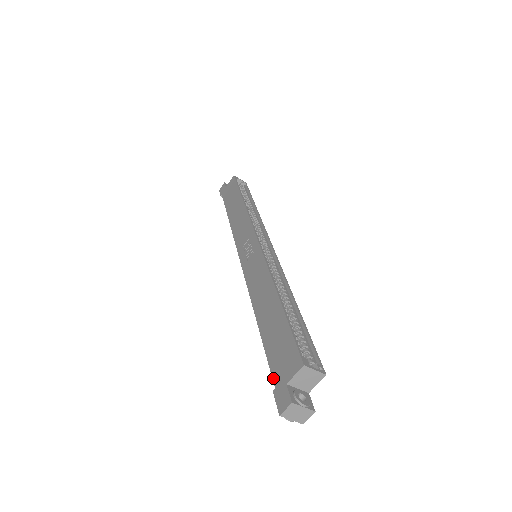
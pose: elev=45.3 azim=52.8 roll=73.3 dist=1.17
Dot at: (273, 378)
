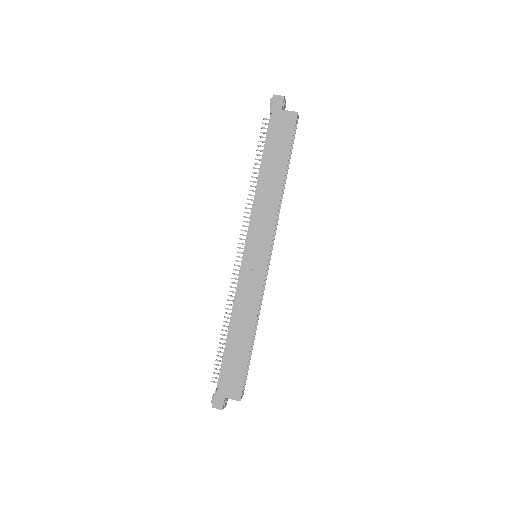
Dot at: (219, 385)
